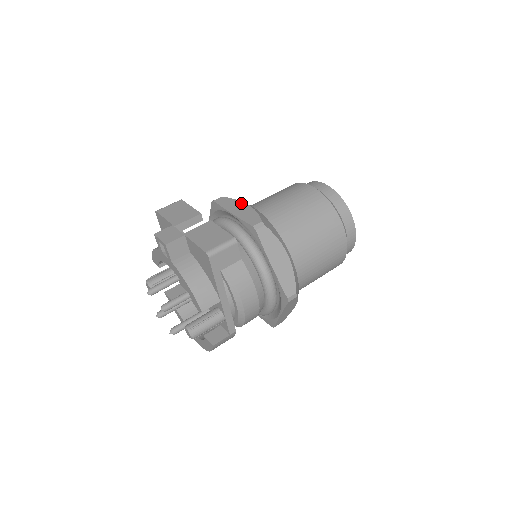
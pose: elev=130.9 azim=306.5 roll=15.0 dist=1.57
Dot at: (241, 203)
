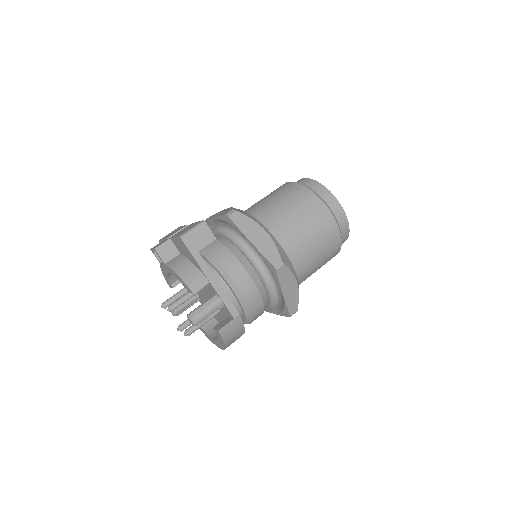
Dot at: (224, 210)
